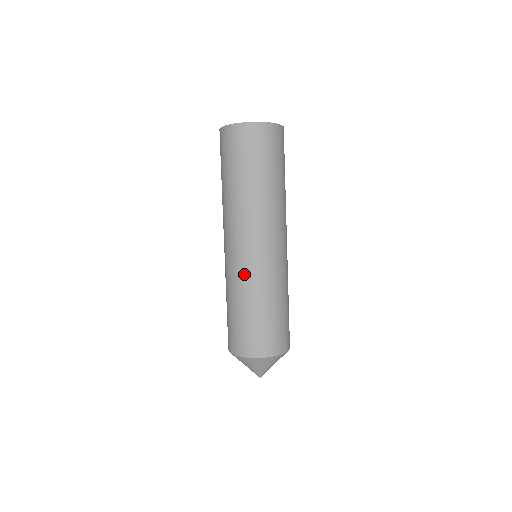
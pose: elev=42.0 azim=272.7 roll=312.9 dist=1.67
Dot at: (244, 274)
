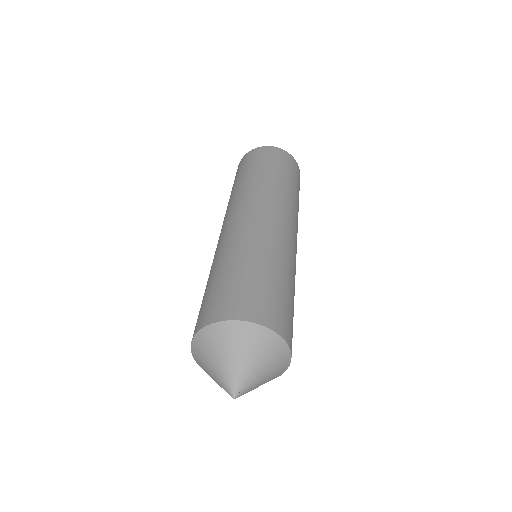
Dot at: (217, 250)
